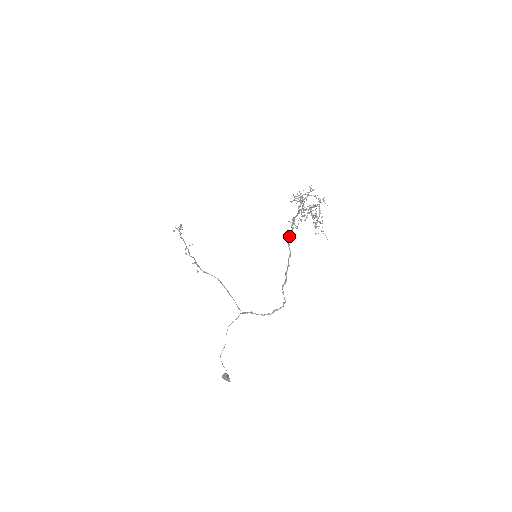
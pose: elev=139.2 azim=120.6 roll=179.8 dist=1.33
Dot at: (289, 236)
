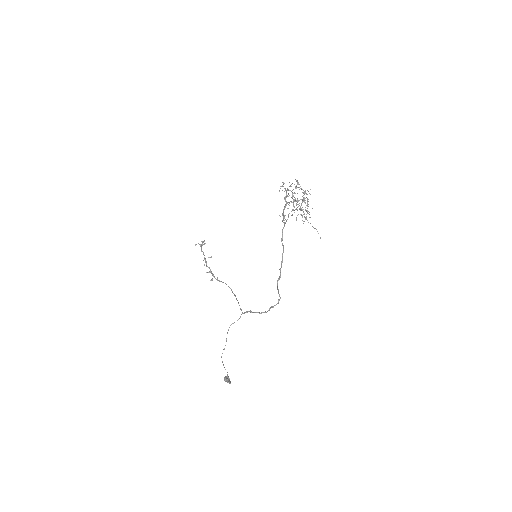
Dot at: (282, 232)
